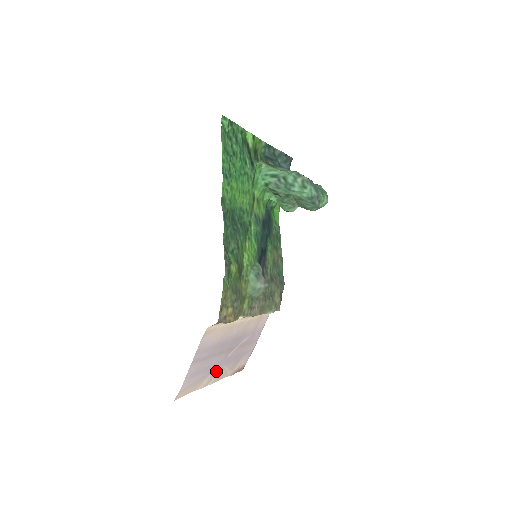
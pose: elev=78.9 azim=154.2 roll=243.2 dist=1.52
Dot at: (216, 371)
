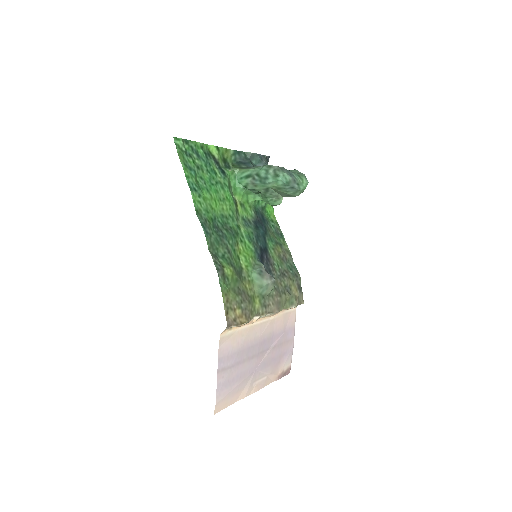
Dot at: (254, 378)
